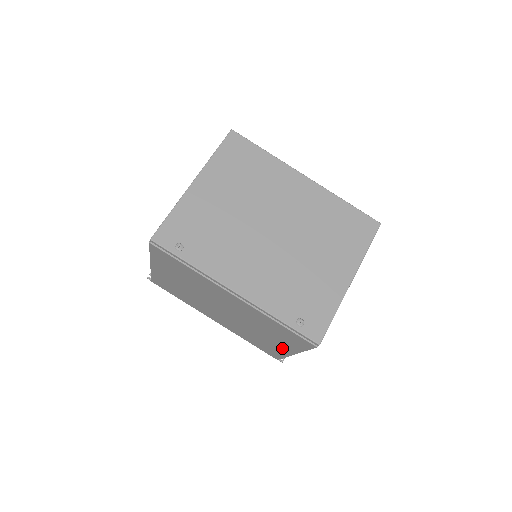
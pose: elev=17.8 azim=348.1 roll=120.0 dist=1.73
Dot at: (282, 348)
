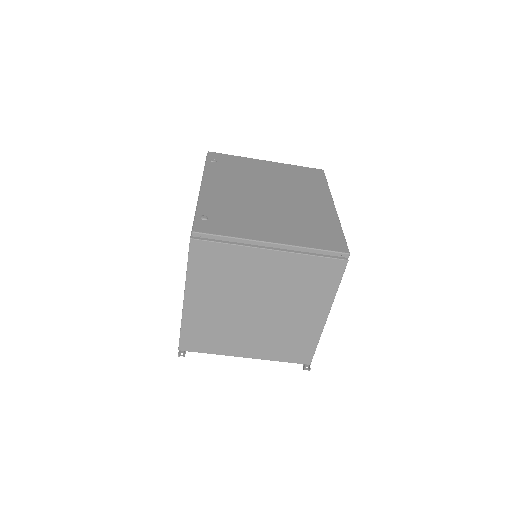
Dot at: occluded
